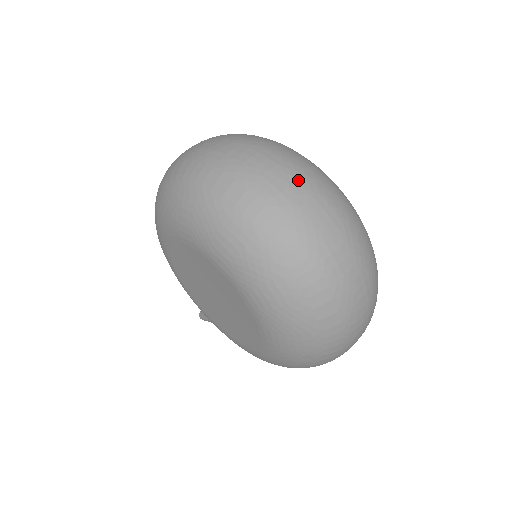
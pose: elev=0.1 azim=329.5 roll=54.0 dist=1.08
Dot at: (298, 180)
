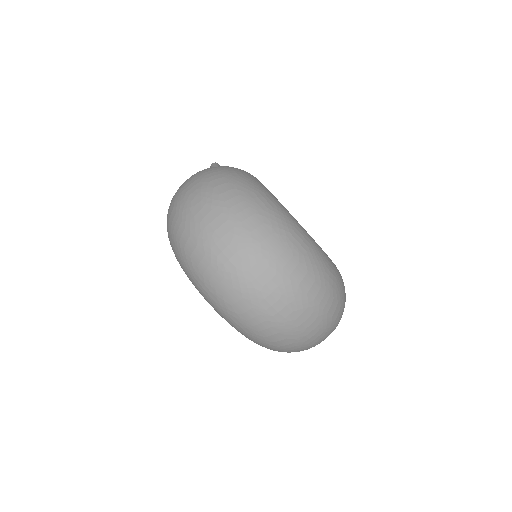
Dot at: (244, 247)
